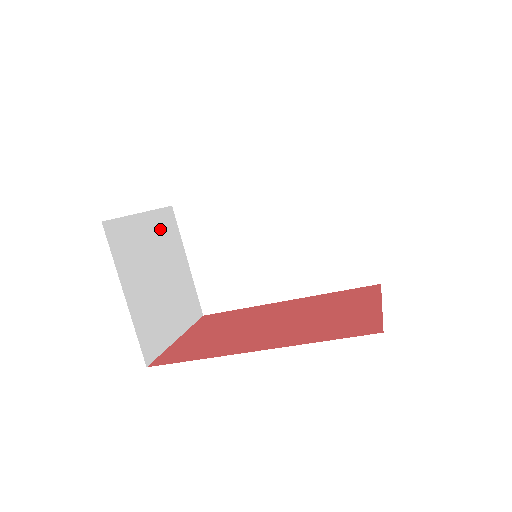
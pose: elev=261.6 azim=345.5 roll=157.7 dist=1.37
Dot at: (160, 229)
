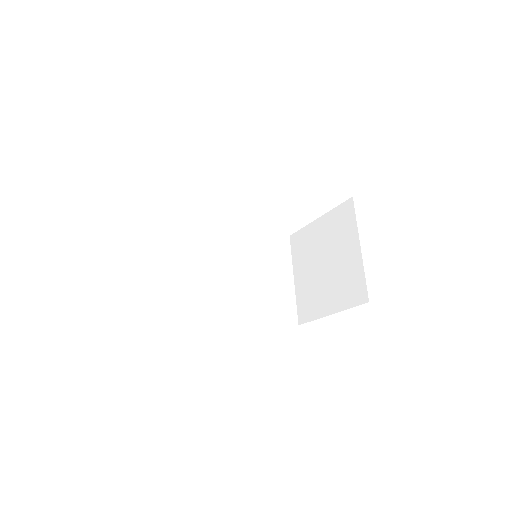
Dot at: occluded
